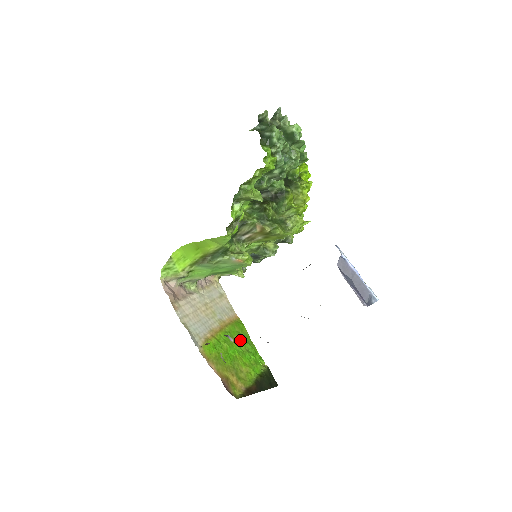
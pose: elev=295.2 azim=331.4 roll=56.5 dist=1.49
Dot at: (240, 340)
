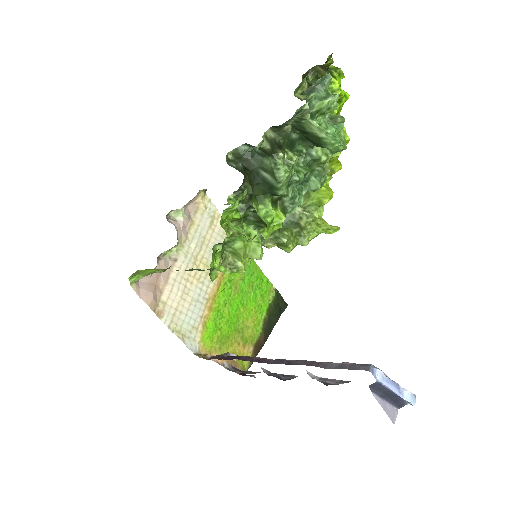
Dot at: (242, 280)
